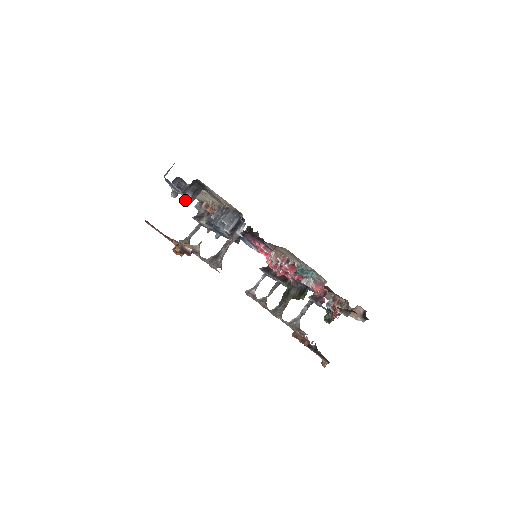
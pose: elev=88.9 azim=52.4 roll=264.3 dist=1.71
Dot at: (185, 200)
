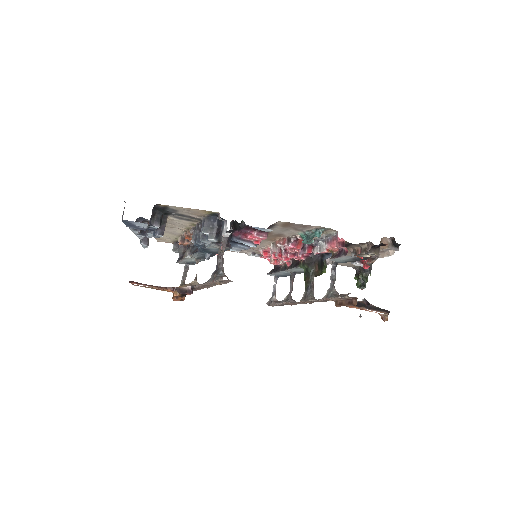
Dot at: (156, 235)
